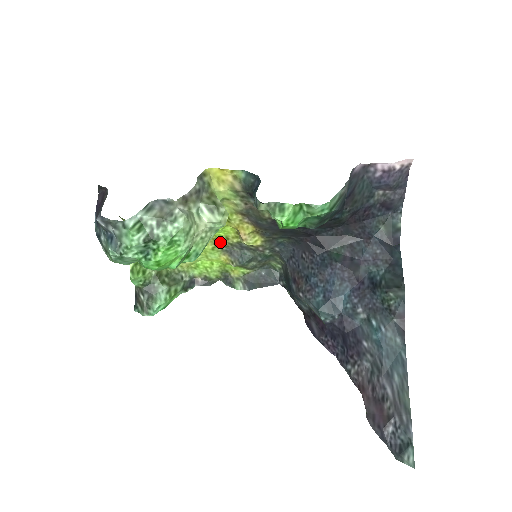
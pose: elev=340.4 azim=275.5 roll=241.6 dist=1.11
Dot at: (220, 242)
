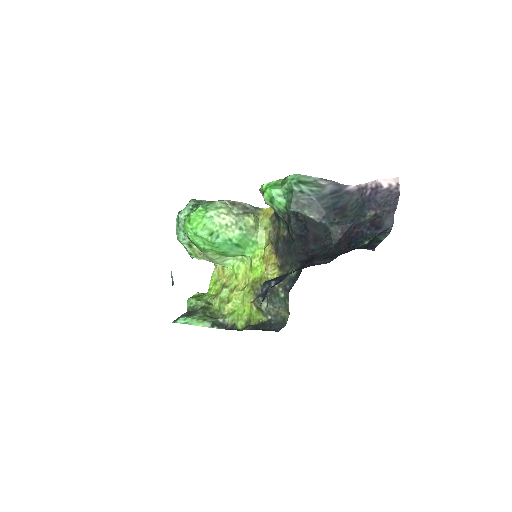
Dot at: (256, 284)
